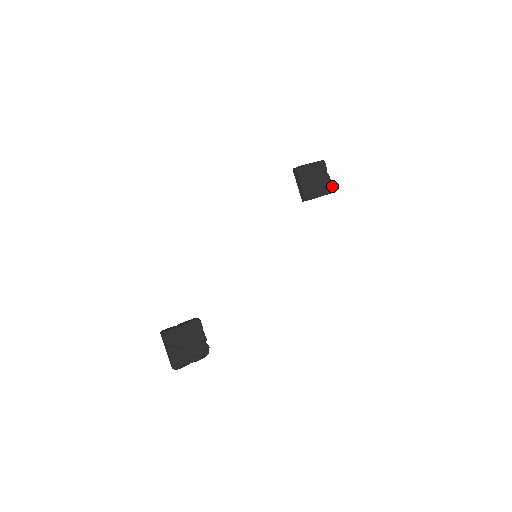
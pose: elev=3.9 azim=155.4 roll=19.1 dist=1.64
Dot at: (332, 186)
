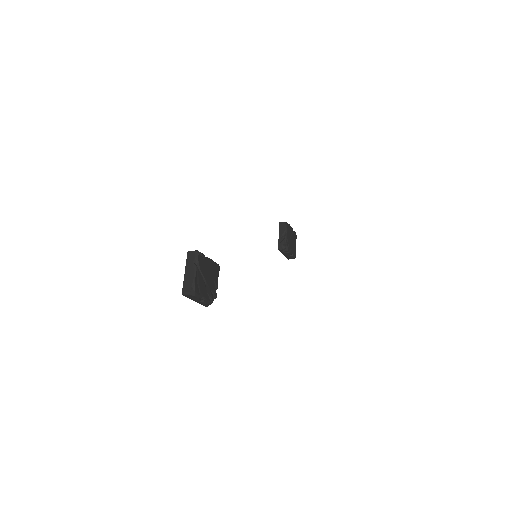
Dot at: (295, 254)
